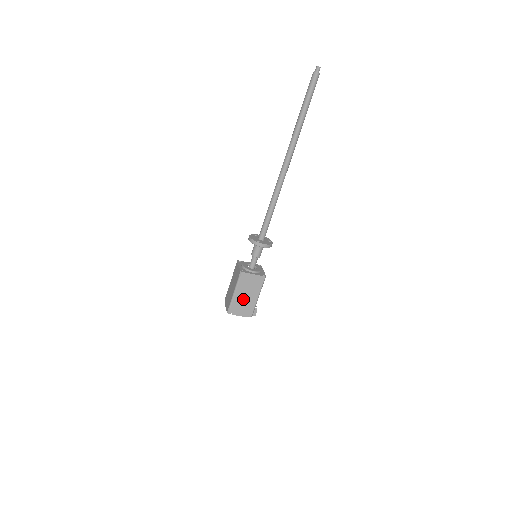
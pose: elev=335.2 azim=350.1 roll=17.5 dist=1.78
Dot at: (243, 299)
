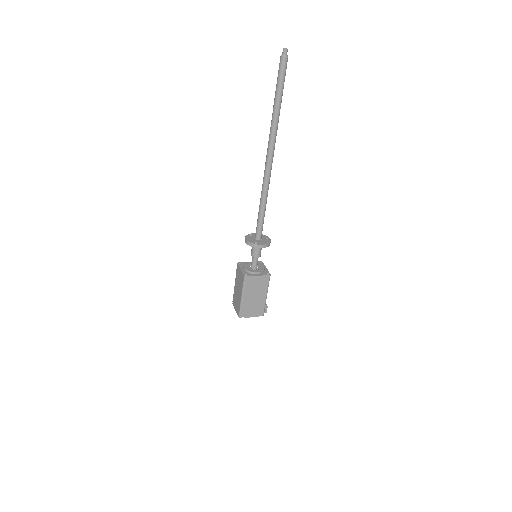
Dot at: (252, 301)
